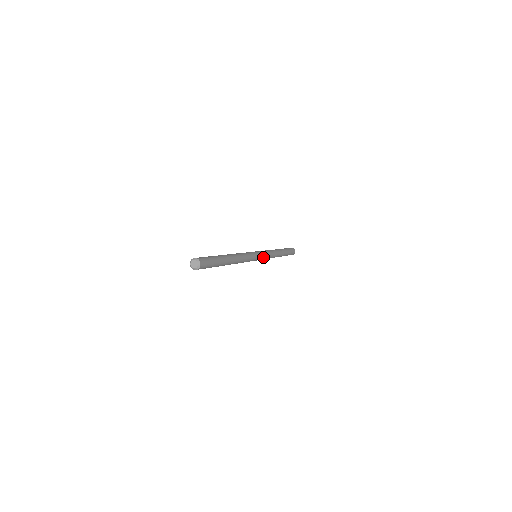
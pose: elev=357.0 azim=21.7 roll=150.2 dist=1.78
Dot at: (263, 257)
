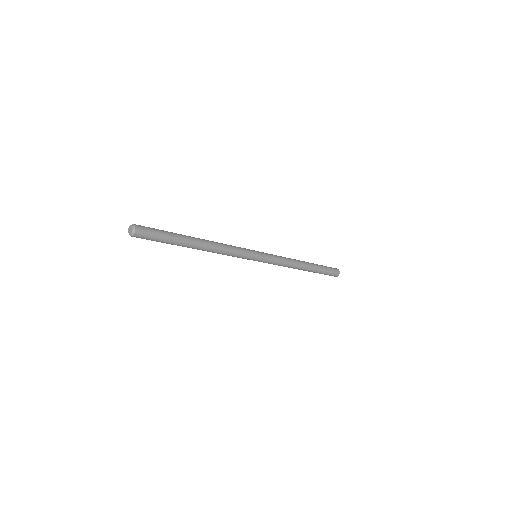
Dot at: (267, 258)
